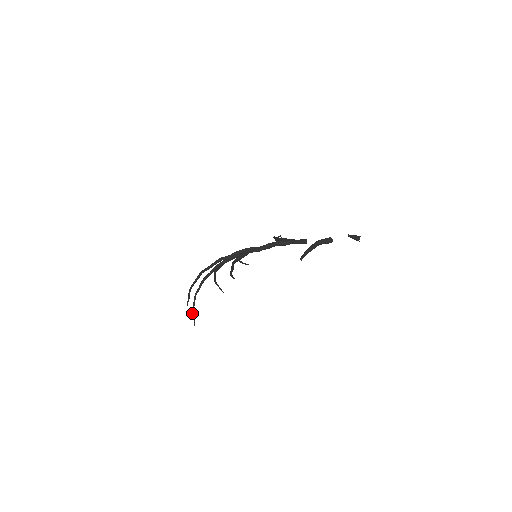
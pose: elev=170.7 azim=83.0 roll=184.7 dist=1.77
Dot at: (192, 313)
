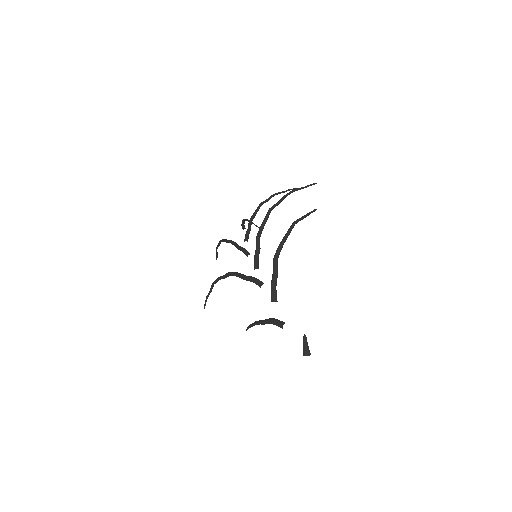
Dot at: (253, 223)
